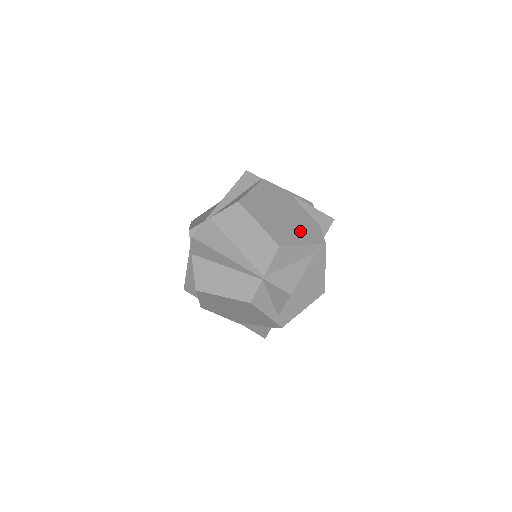
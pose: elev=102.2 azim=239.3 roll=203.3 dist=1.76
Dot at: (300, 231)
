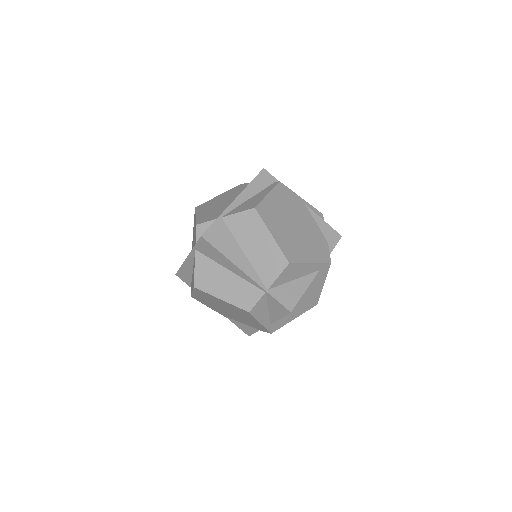
Dot at: (309, 247)
